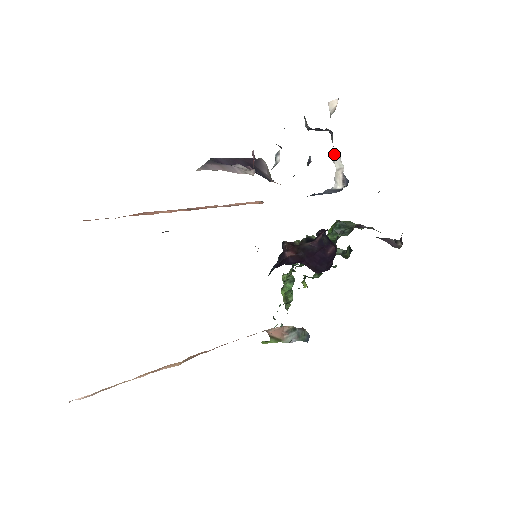
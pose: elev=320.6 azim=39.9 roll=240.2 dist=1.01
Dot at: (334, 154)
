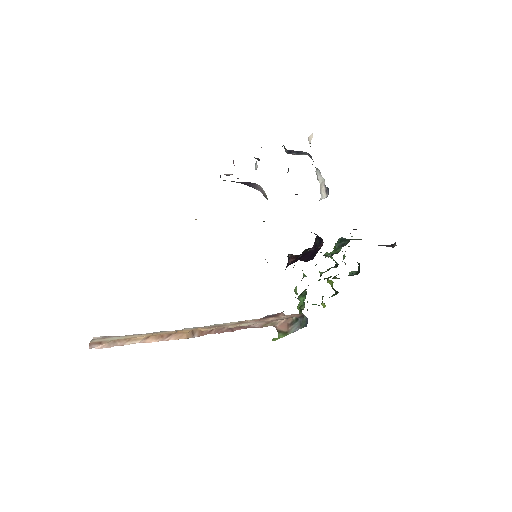
Dot at: (317, 173)
